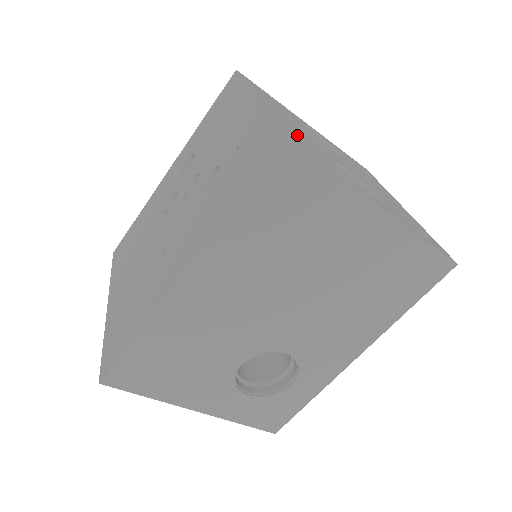
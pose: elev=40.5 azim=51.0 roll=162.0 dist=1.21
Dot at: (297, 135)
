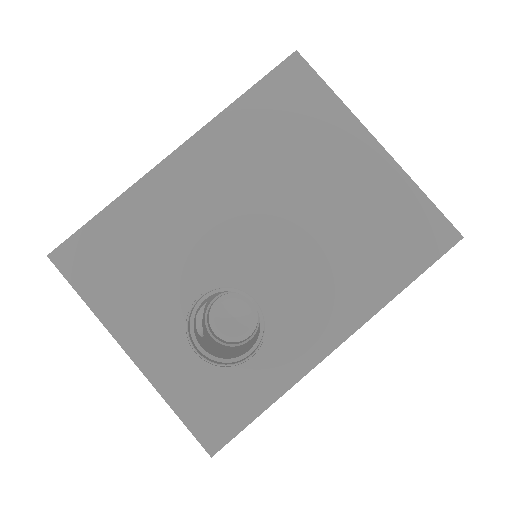
Dot at: occluded
